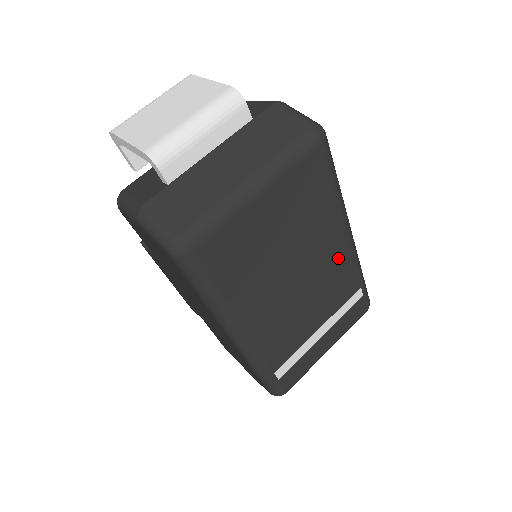
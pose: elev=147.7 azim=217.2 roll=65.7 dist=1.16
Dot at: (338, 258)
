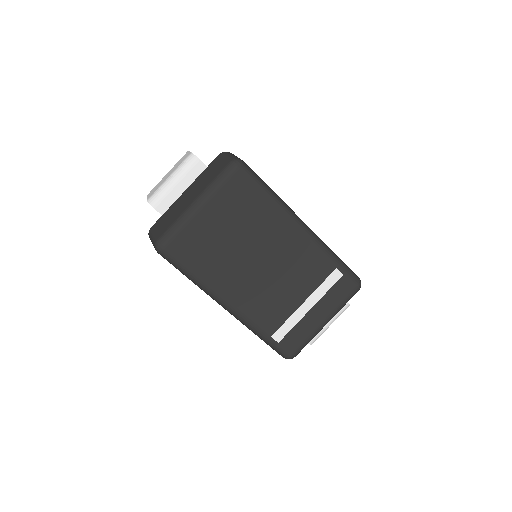
Dot at: (296, 245)
